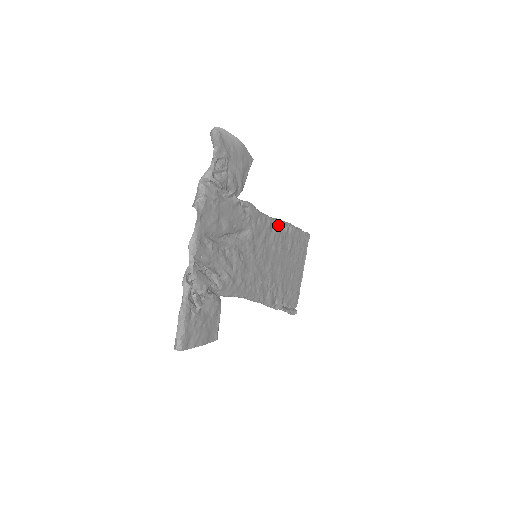
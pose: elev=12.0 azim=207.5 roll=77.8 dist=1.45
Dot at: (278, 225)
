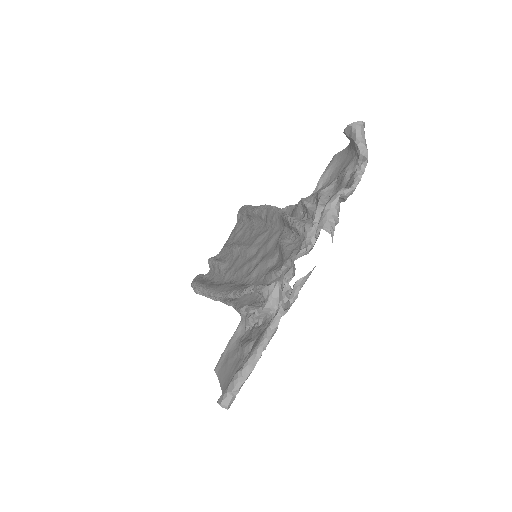
Dot at: occluded
